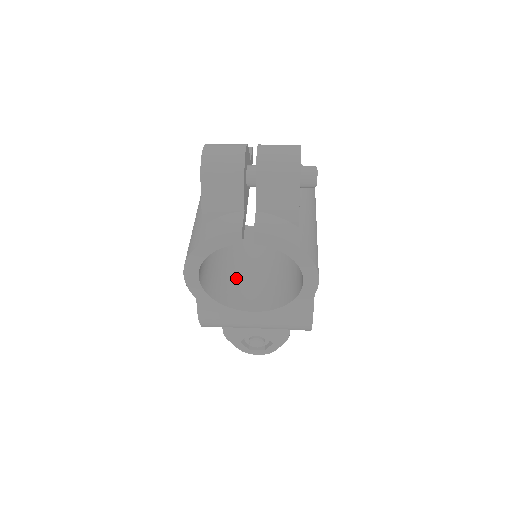
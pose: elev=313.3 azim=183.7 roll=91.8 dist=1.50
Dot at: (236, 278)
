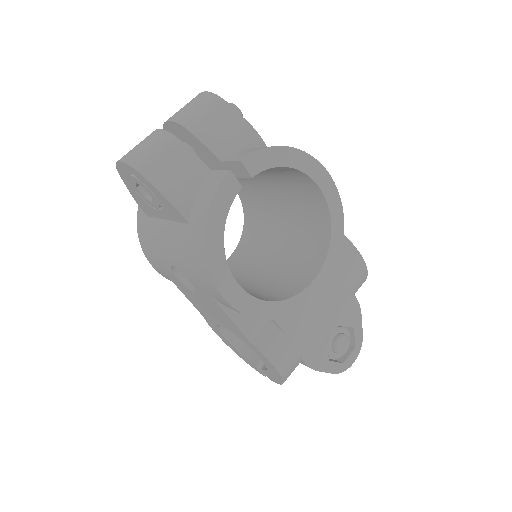
Dot at: (263, 286)
